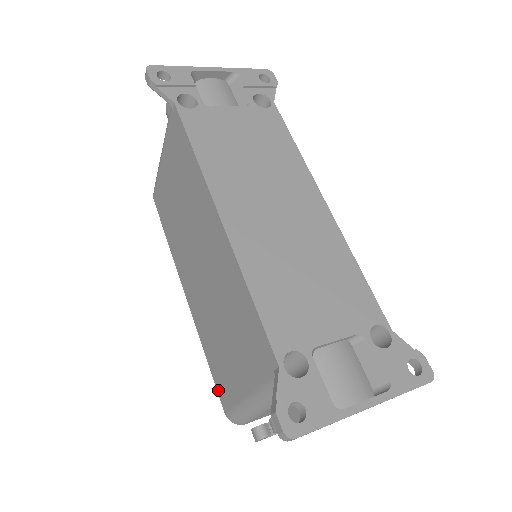
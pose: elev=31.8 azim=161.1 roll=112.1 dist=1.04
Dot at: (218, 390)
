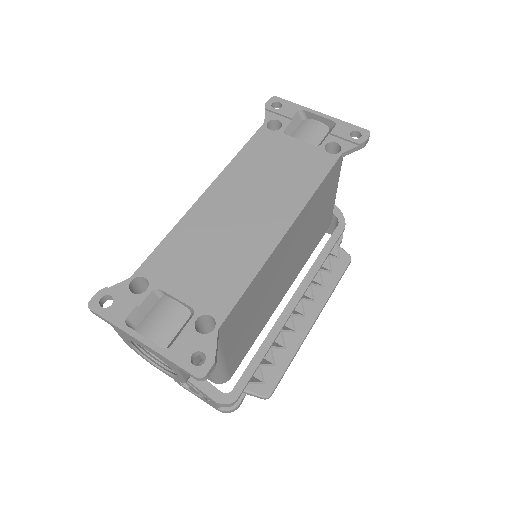
Dot at: occluded
